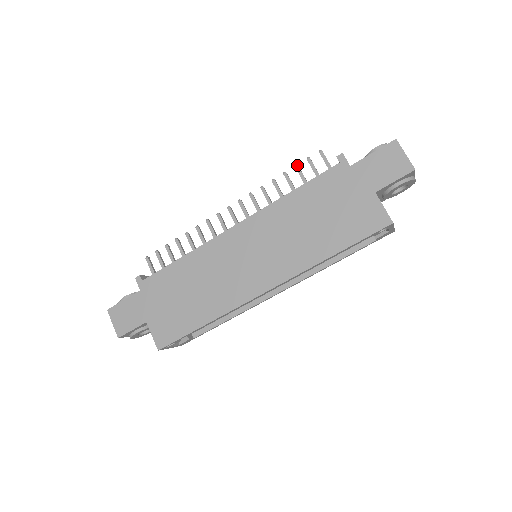
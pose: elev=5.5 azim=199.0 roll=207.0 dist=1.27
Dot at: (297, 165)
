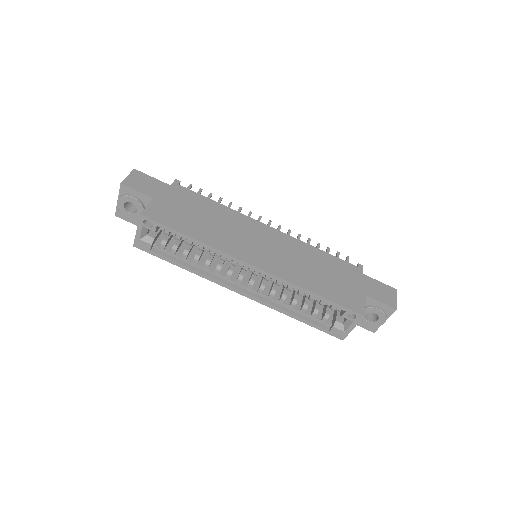
Dot at: occluded
